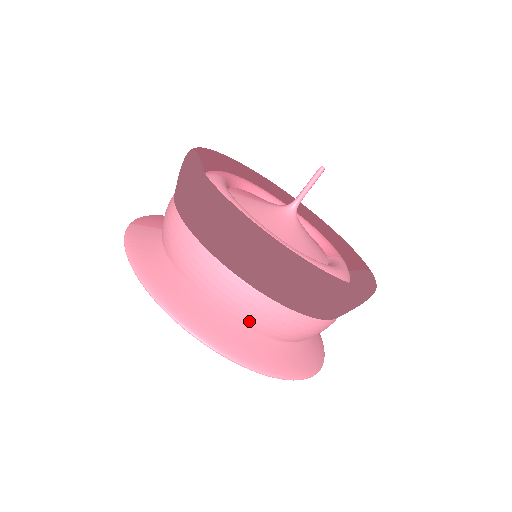
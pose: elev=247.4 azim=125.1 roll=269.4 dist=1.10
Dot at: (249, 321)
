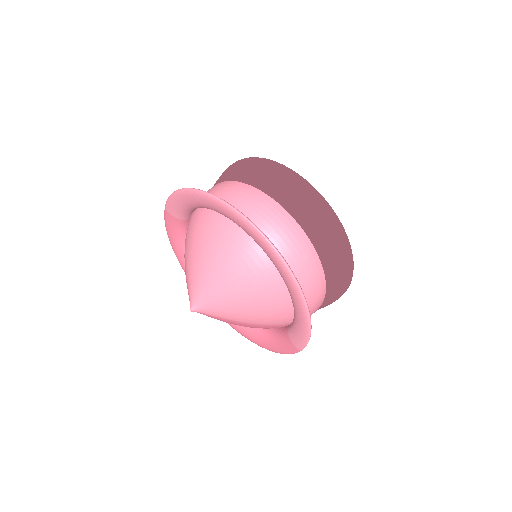
Dot at: (272, 233)
